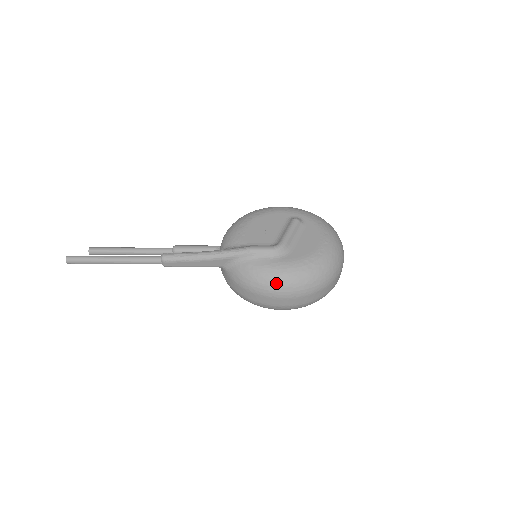
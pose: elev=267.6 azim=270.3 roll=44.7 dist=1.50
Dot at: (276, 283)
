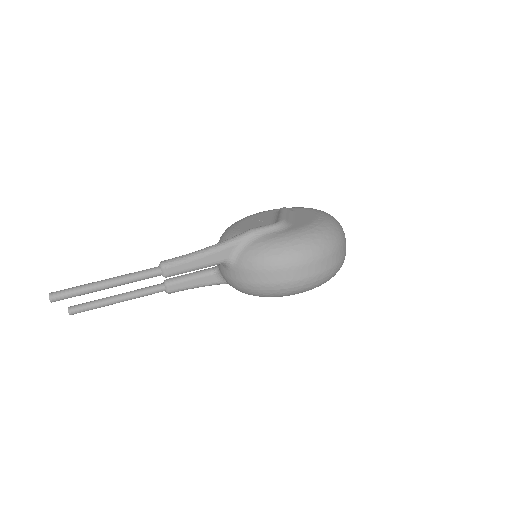
Dot at: (291, 249)
